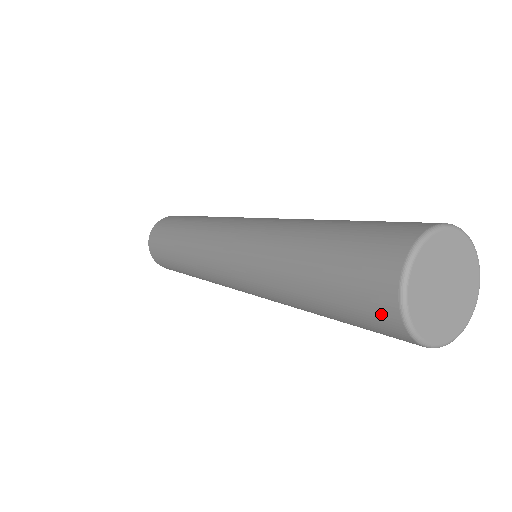
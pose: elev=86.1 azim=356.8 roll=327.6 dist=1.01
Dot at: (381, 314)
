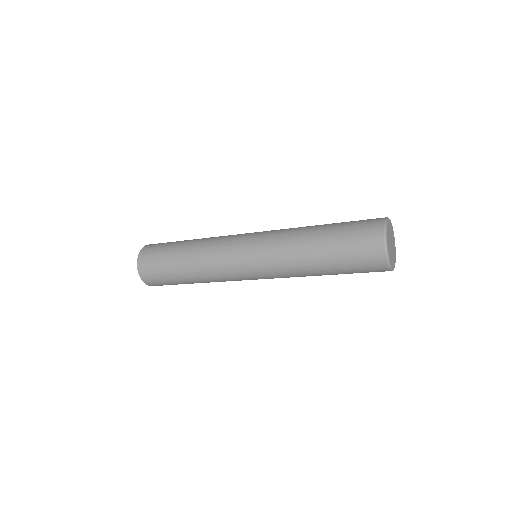
Dot at: (372, 240)
